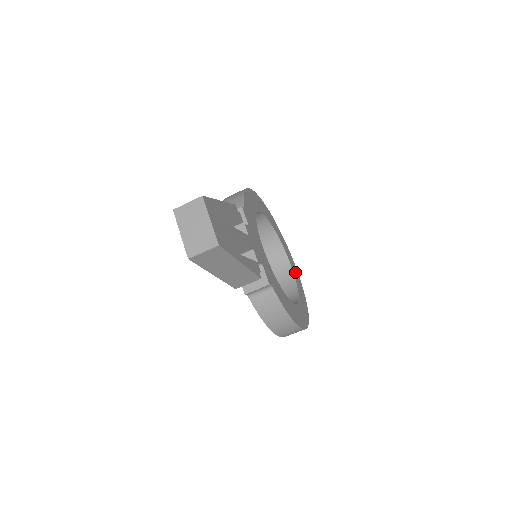
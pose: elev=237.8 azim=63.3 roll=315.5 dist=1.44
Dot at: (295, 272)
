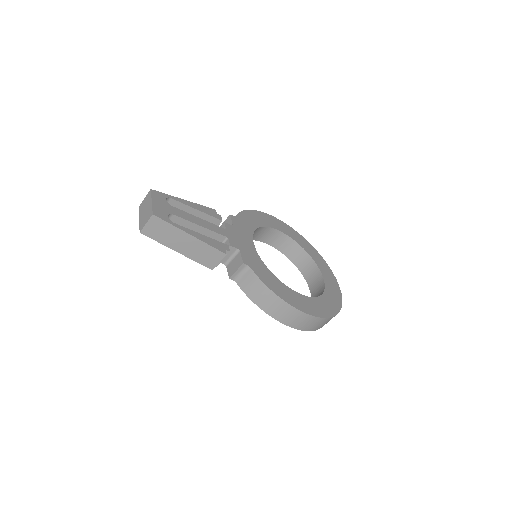
Dot at: (330, 282)
